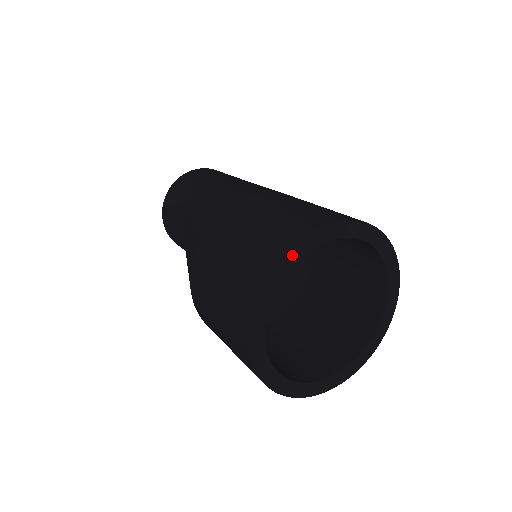
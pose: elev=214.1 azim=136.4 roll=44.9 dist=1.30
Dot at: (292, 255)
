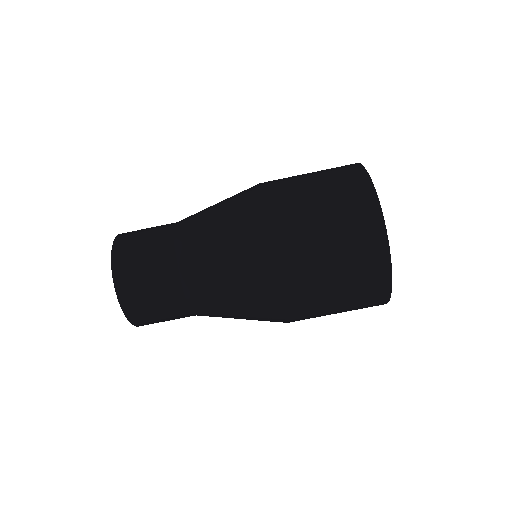
Dot at: occluded
